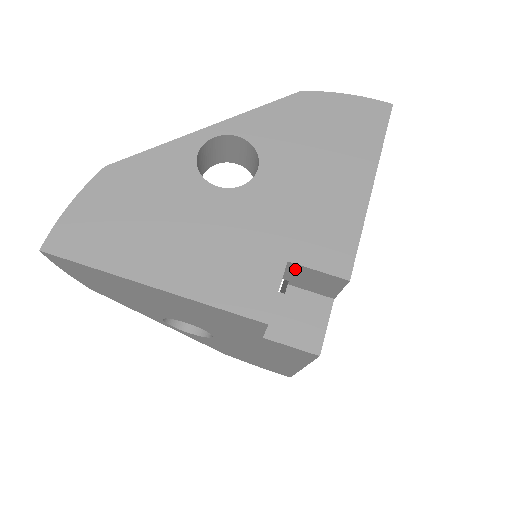
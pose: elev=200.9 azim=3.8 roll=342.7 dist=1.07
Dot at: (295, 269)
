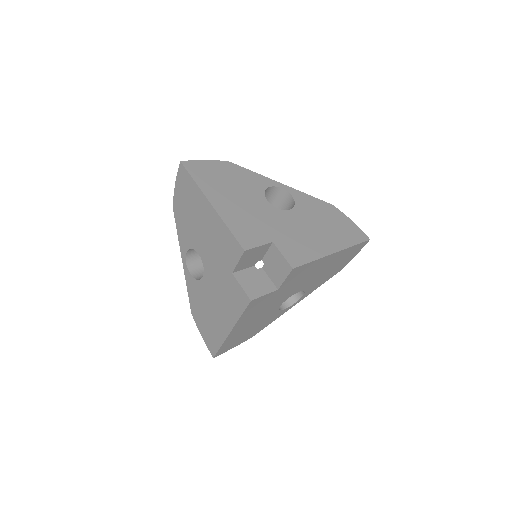
Dot at: (273, 251)
